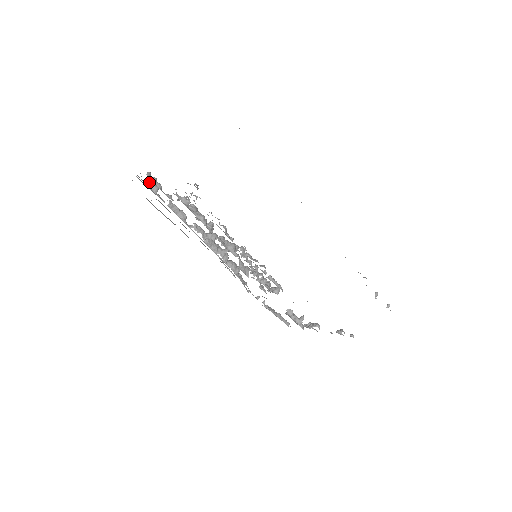
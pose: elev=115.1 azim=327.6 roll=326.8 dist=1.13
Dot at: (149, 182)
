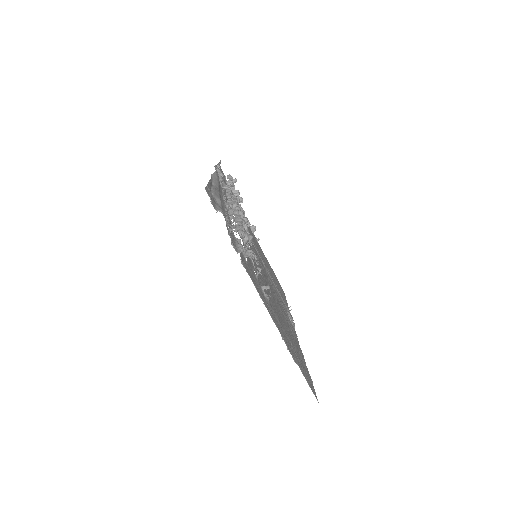
Dot at: occluded
